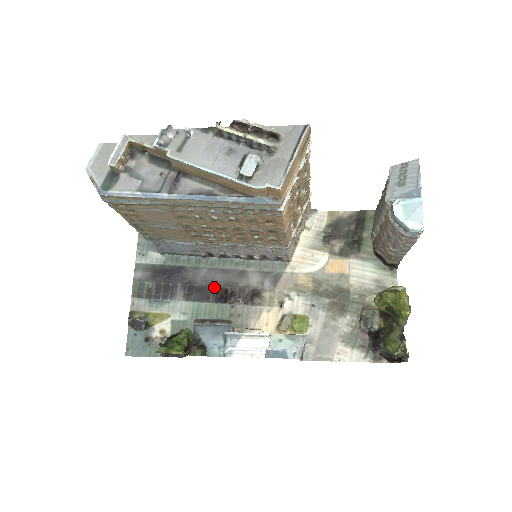
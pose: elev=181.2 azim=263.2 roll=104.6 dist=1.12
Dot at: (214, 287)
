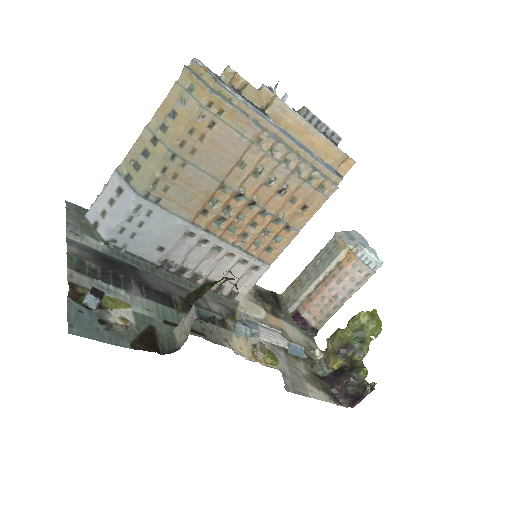
Dot at: (175, 297)
